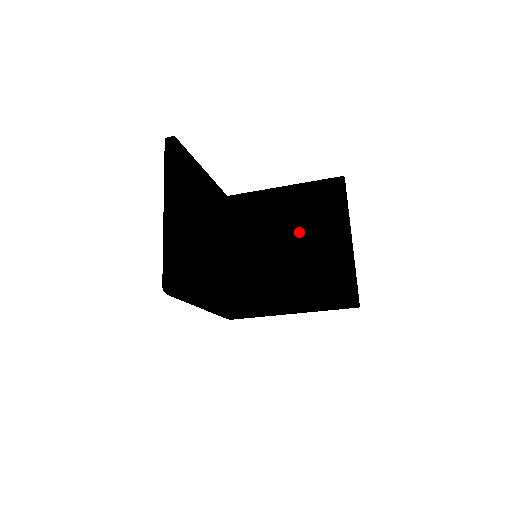
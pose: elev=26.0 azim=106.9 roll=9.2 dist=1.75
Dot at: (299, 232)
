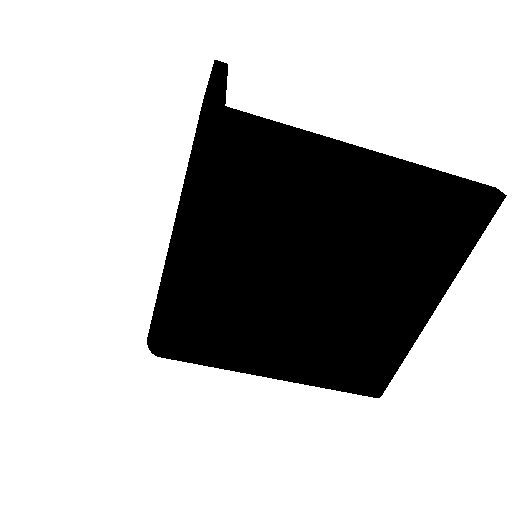
Dot at: occluded
